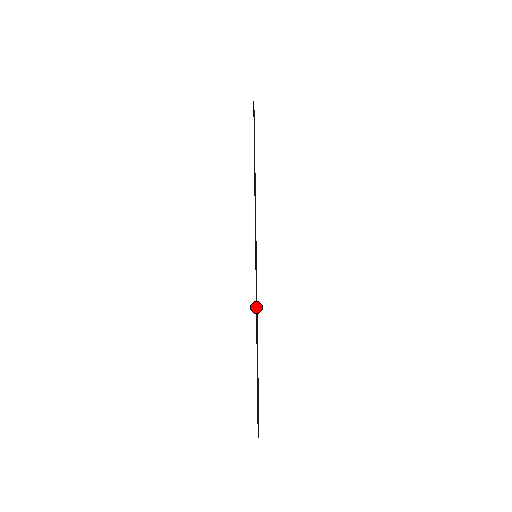
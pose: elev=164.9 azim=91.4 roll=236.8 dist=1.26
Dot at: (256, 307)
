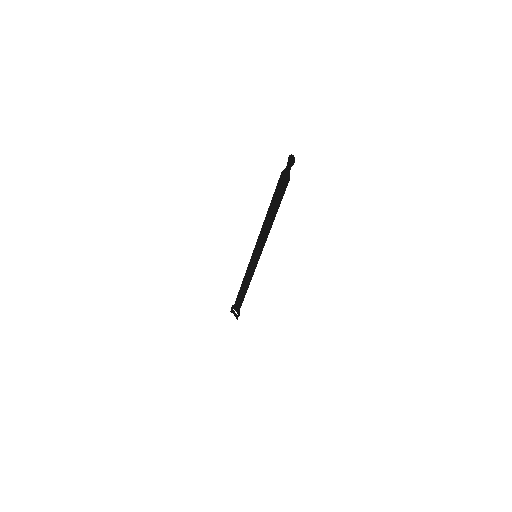
Dot at: occluded
